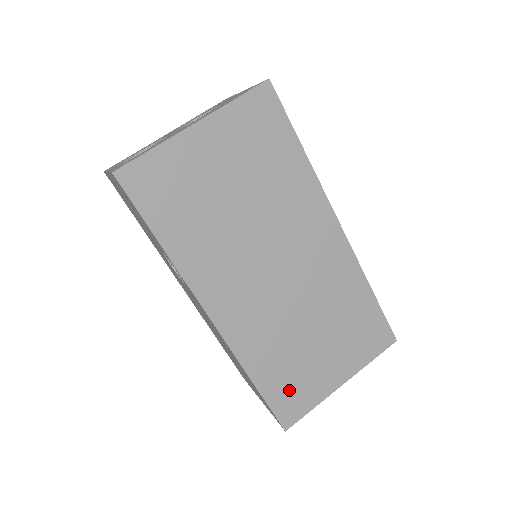
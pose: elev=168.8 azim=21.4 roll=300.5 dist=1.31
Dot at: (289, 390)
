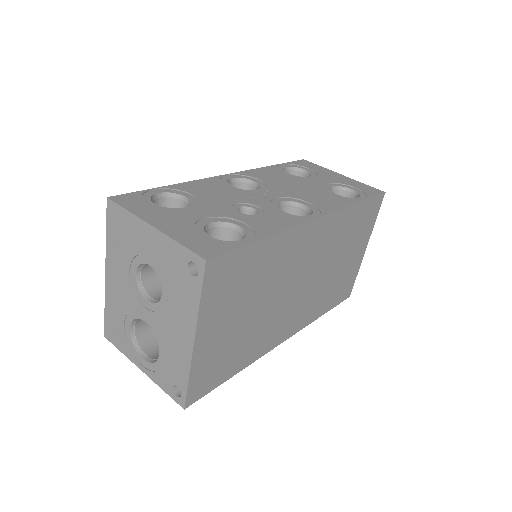
Dot at: (341, 290)
